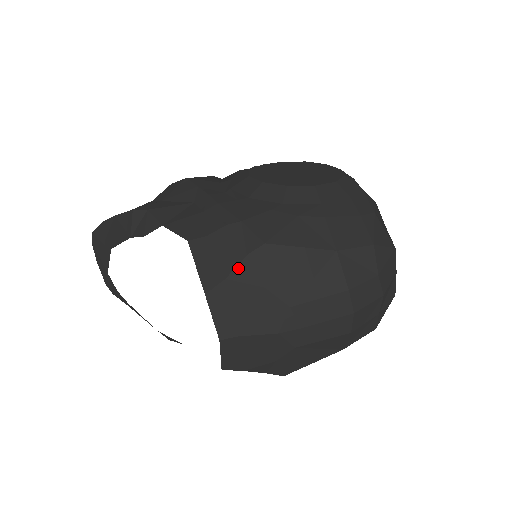
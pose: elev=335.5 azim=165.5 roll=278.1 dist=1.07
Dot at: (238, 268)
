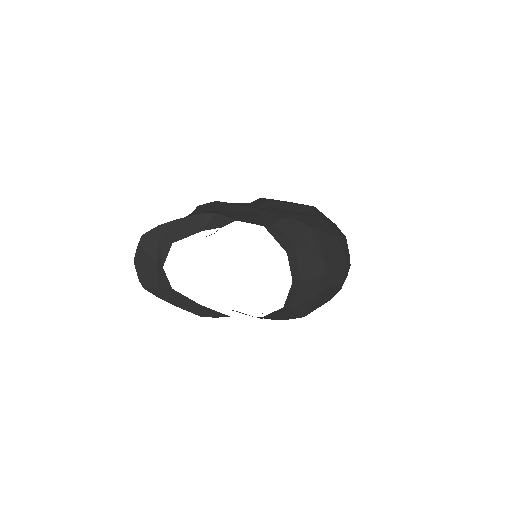
Dot at: (300, 240)
